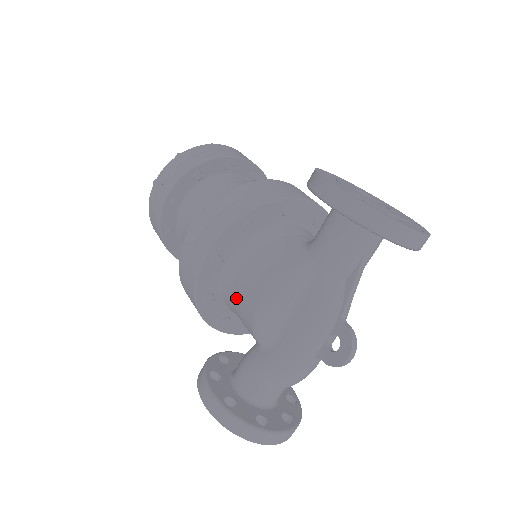
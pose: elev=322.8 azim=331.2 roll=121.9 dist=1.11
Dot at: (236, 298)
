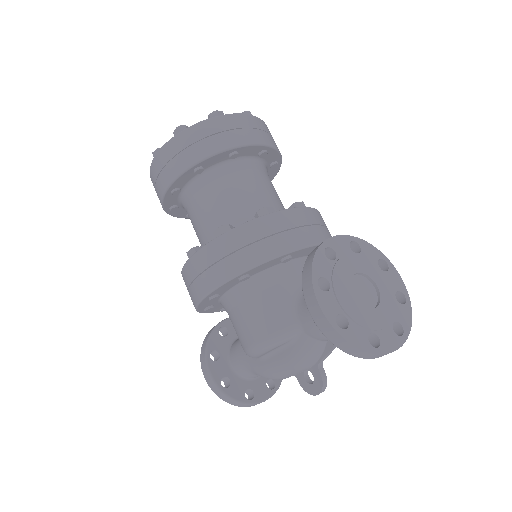
Dot at: (232, 322)
